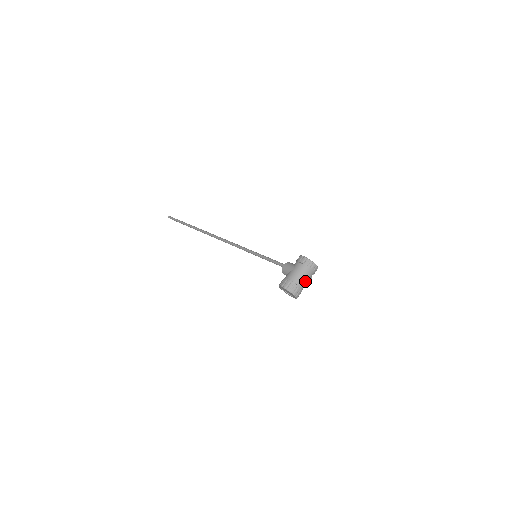
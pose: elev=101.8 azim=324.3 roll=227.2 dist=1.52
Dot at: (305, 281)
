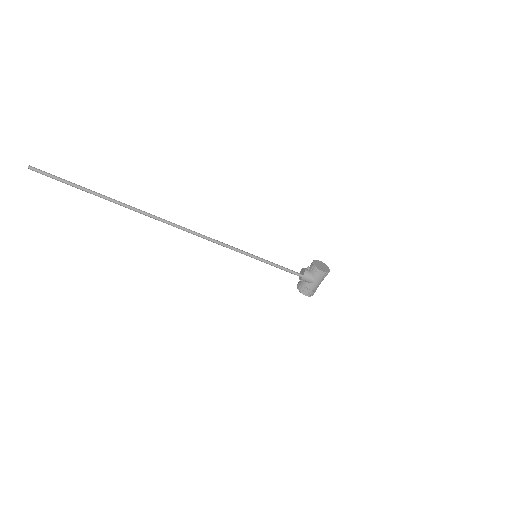
Dot at: occluded
